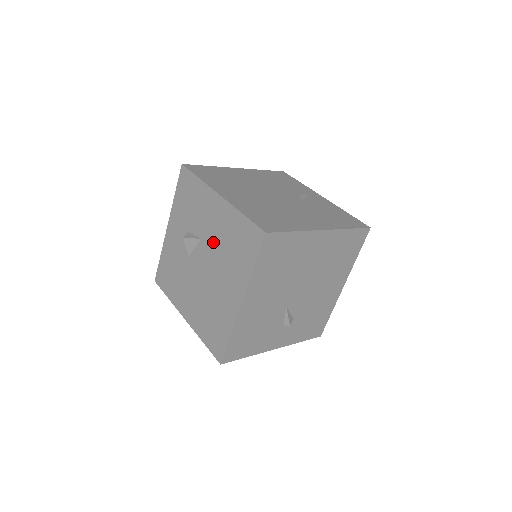
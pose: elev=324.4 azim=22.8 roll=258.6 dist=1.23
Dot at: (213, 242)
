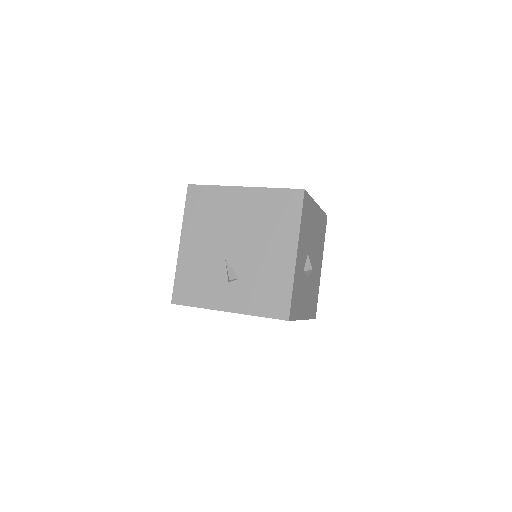
Dot at: occluded
